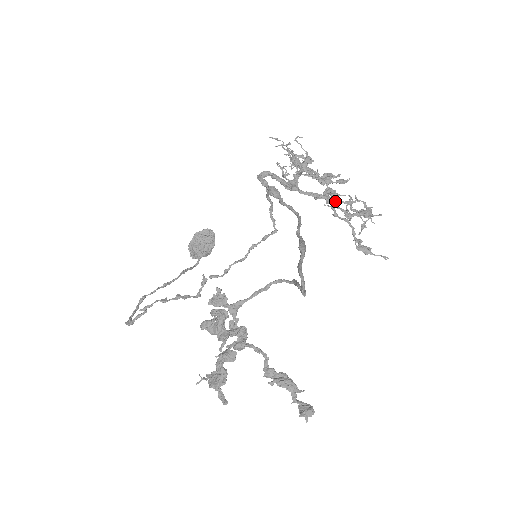
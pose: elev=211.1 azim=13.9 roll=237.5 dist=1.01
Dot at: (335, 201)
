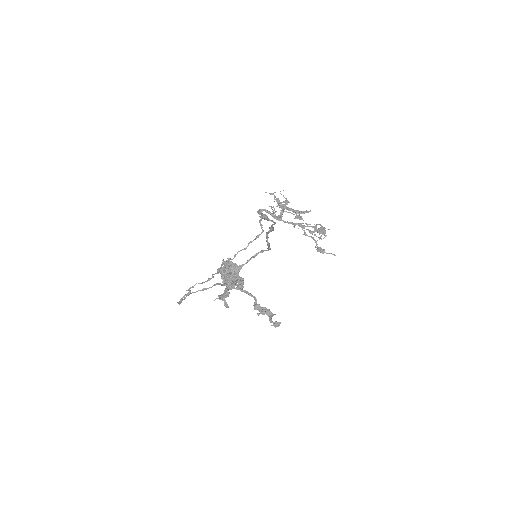
Dot at: (304, 226)
